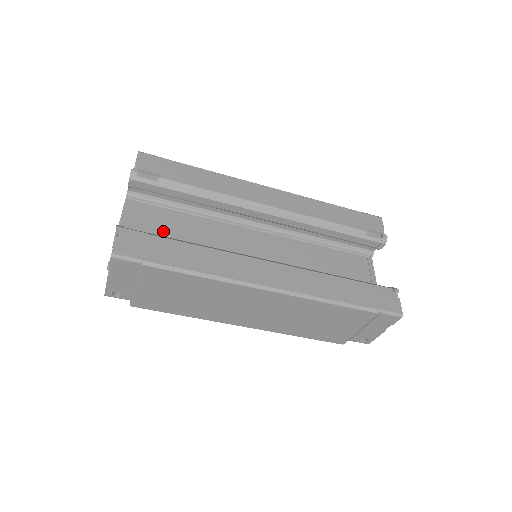
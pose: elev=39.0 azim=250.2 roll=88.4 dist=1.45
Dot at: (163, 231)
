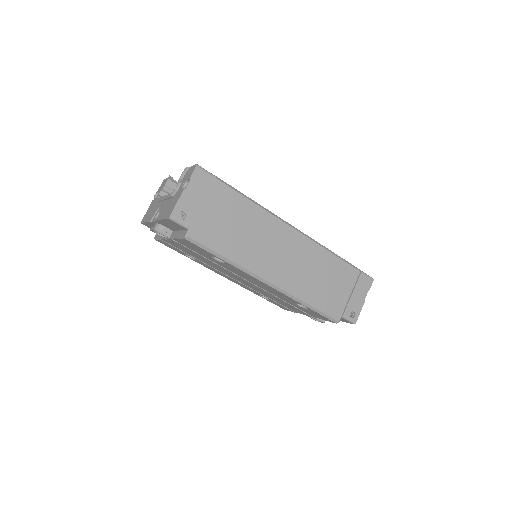
Dot at: occluded
